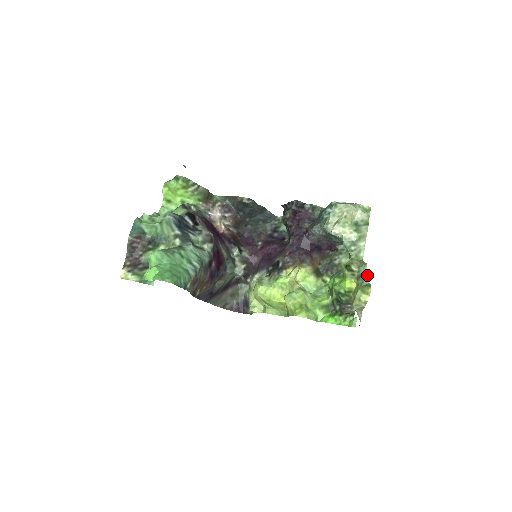
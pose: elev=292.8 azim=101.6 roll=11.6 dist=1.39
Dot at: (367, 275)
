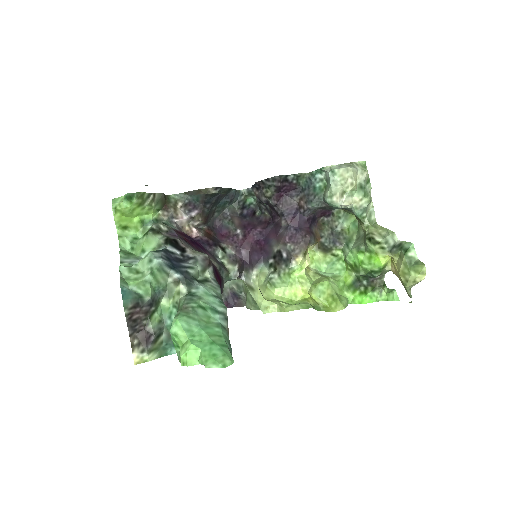
Dot at: (411, 251)
